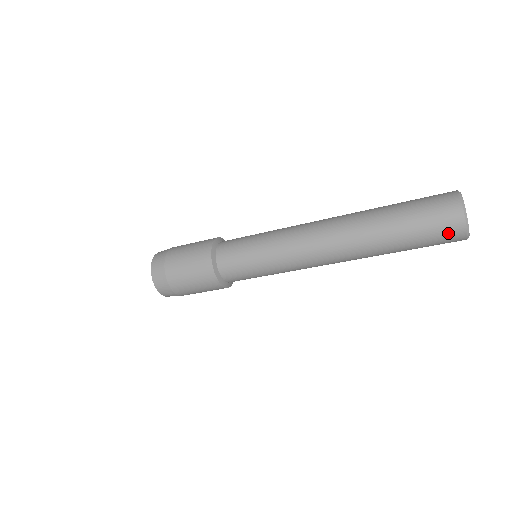
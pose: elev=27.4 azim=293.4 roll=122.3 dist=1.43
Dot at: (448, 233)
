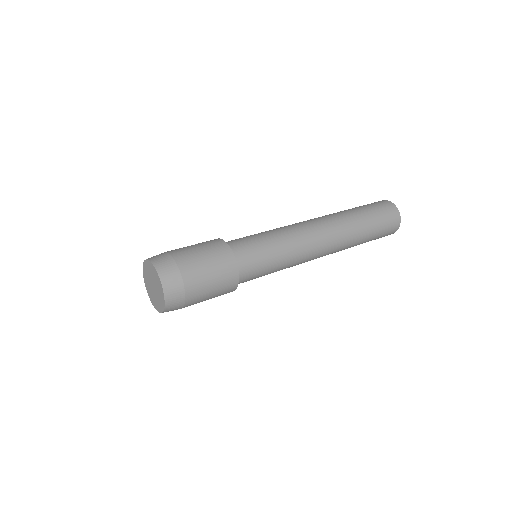
Dot at: occluded
